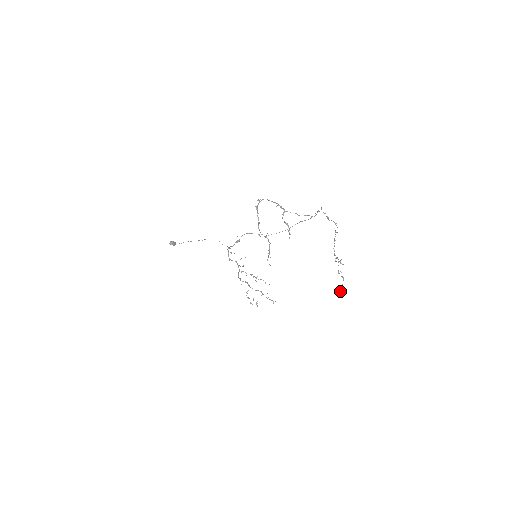
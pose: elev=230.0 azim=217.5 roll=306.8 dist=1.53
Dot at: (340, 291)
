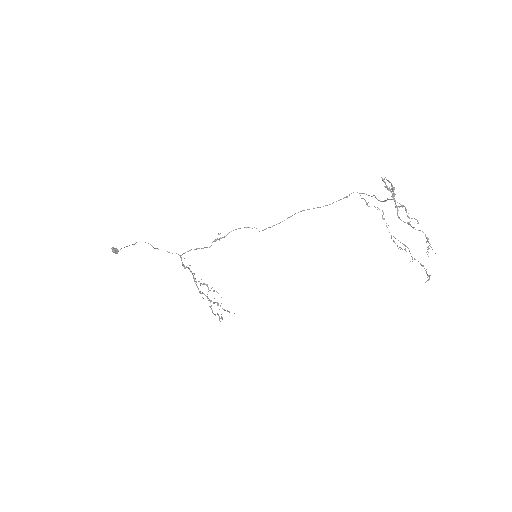
Dot at: (429, 279)
